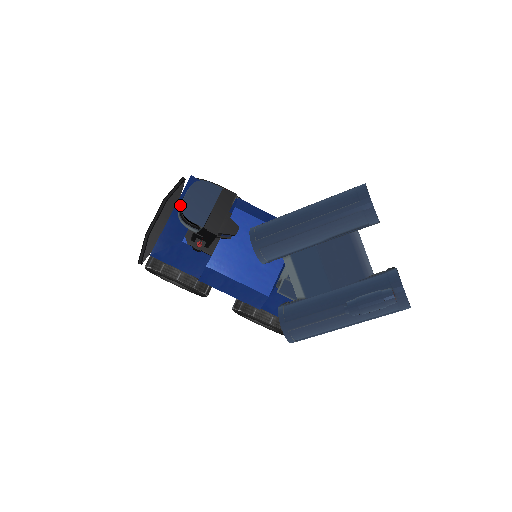
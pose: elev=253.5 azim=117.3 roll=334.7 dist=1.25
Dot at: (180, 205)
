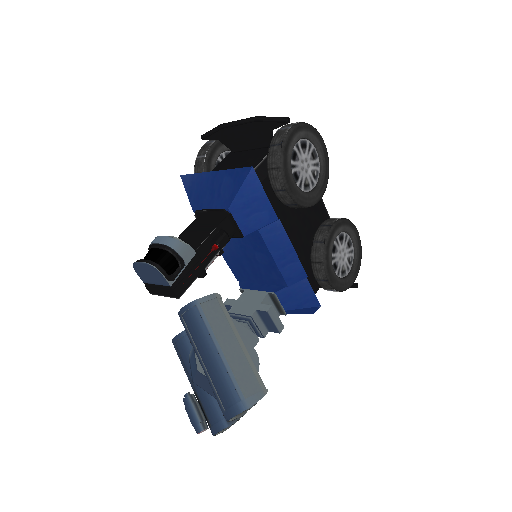
Dot at: (153, 243)
